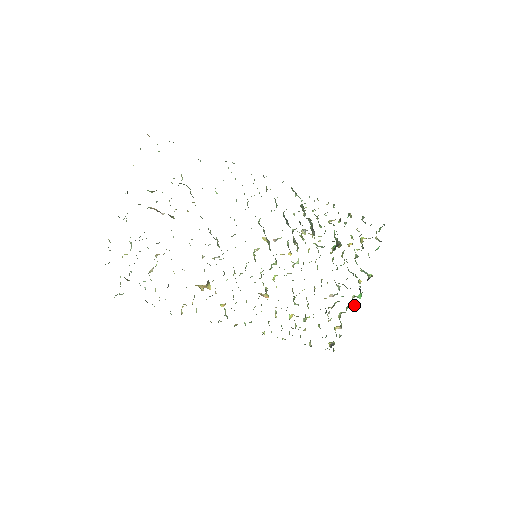
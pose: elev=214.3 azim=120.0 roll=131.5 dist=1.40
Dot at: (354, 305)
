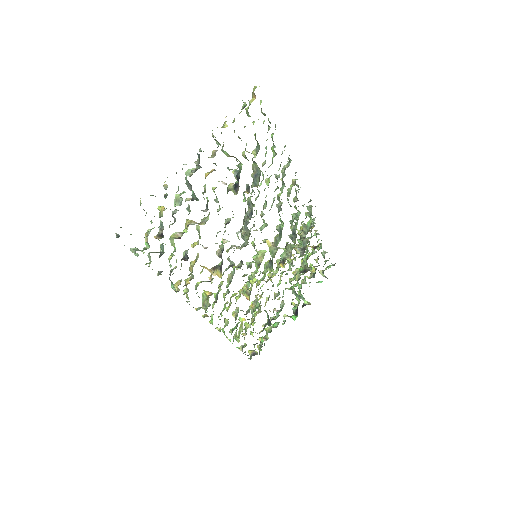
Dot at: (283, 323)
